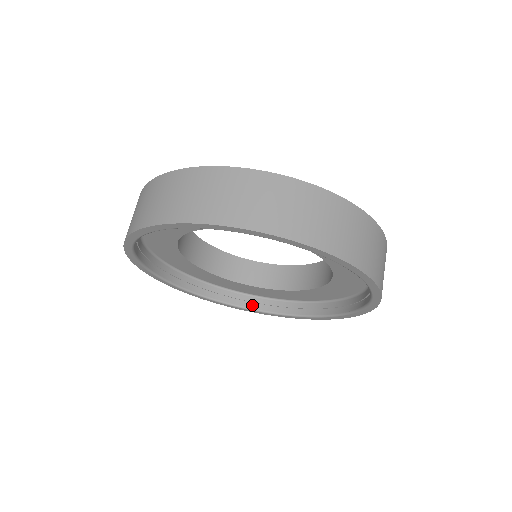
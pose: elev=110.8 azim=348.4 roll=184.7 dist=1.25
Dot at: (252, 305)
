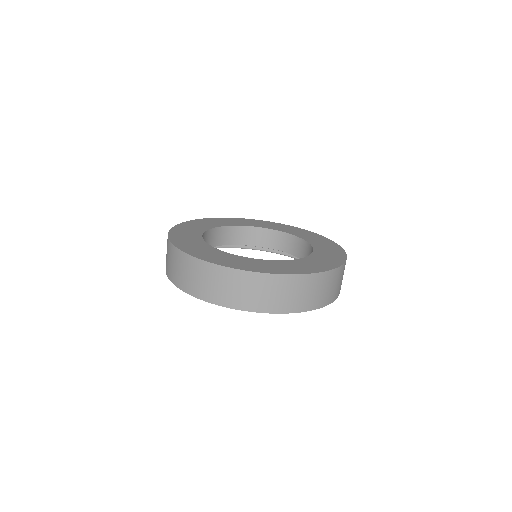
Dot at: (228, 245)
